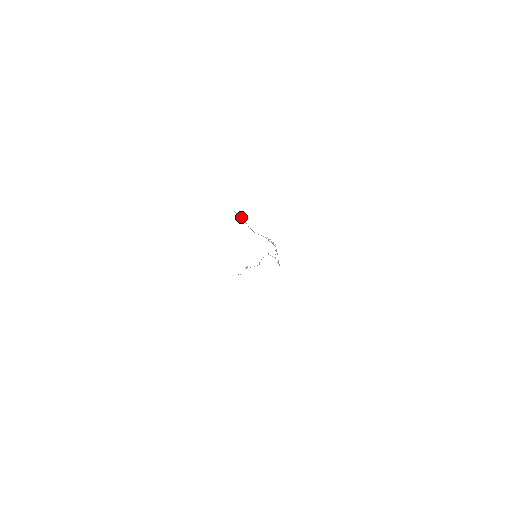
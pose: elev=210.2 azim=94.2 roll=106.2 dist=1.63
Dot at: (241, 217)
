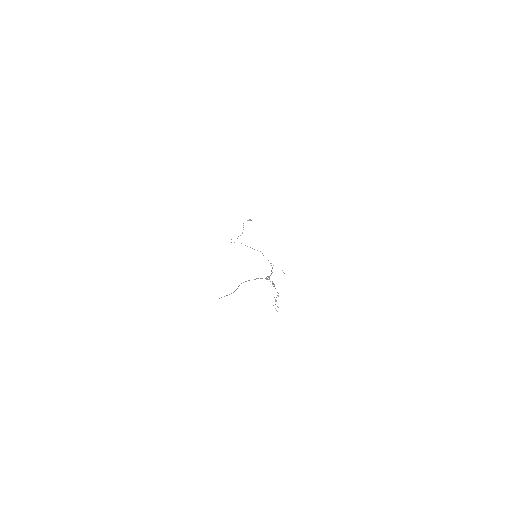
Dot at: (229, 294)
